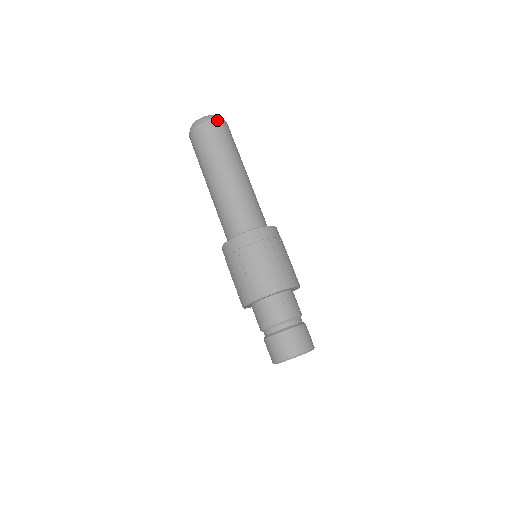
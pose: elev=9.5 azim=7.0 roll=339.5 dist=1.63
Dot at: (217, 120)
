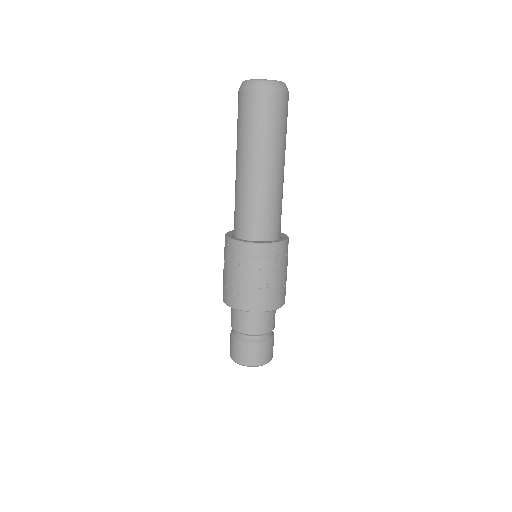
Dot at: (279, 92)
